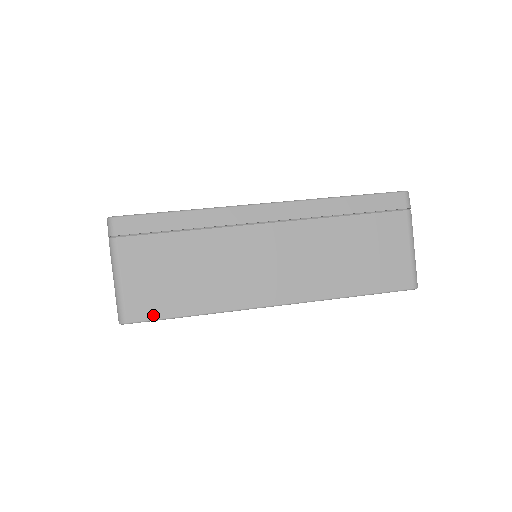
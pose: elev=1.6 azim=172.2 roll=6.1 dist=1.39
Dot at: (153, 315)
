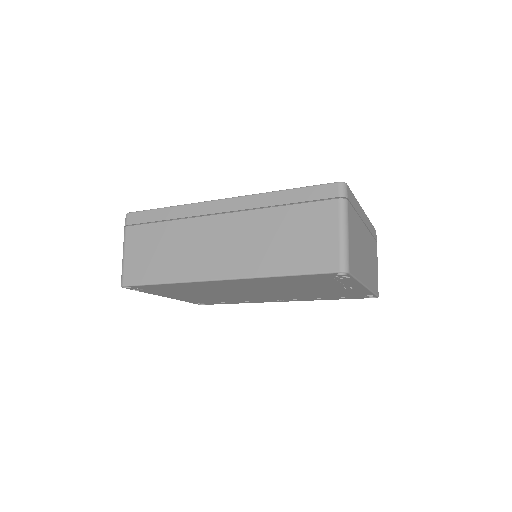
Dot at: (139, 281)
